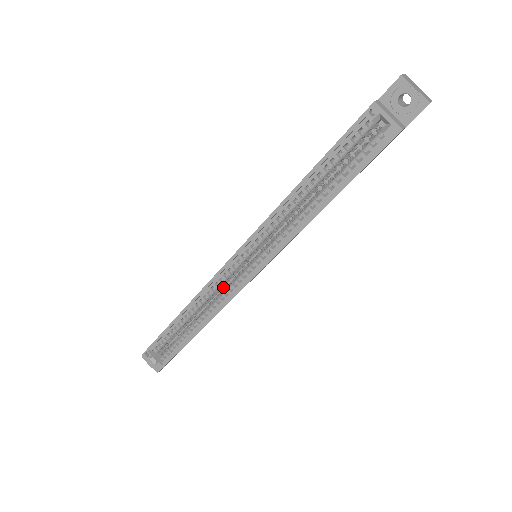
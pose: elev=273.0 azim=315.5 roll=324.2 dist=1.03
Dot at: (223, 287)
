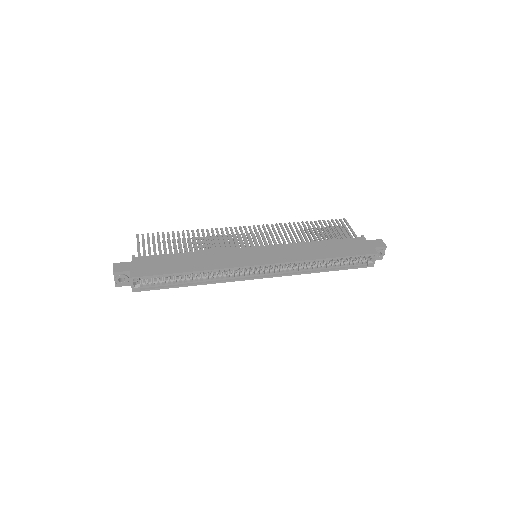
Dot at: occluded
